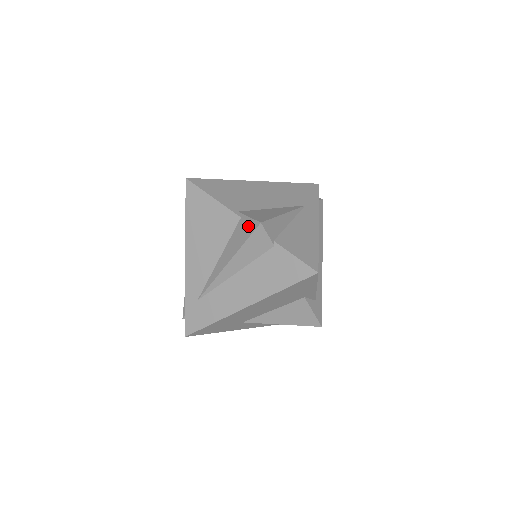
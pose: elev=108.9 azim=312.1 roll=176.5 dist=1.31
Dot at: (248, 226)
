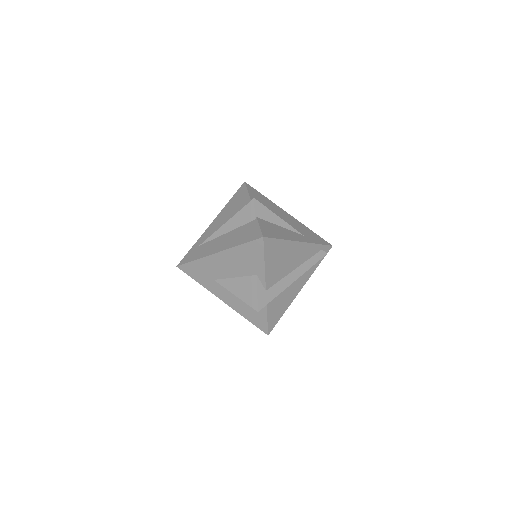
Dot at: occluded
